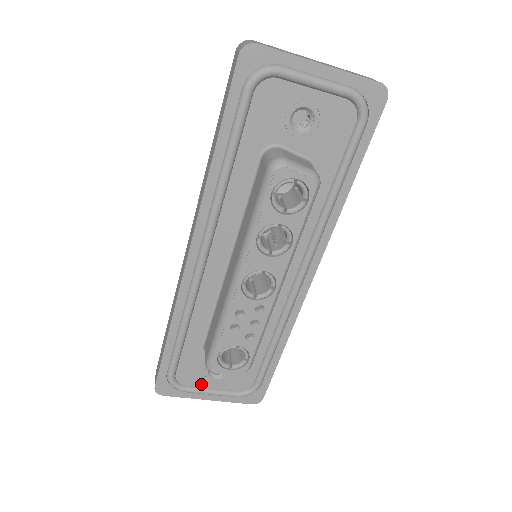
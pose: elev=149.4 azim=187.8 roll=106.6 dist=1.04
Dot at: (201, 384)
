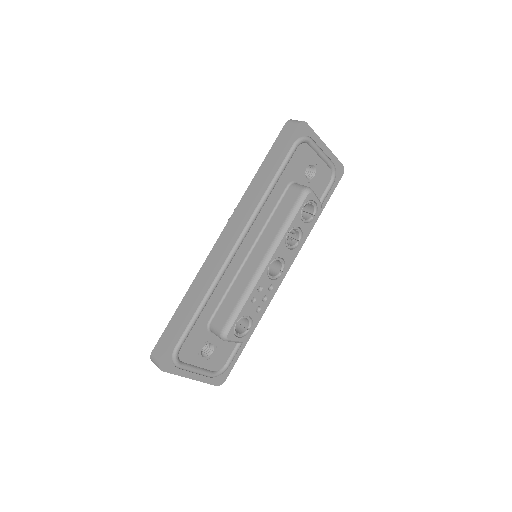
Dot at: (193, 361)
